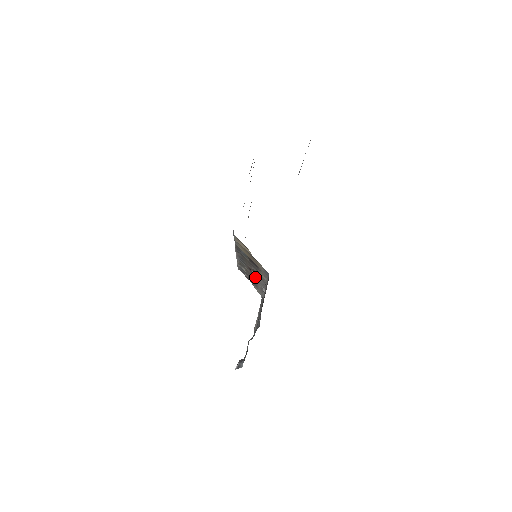
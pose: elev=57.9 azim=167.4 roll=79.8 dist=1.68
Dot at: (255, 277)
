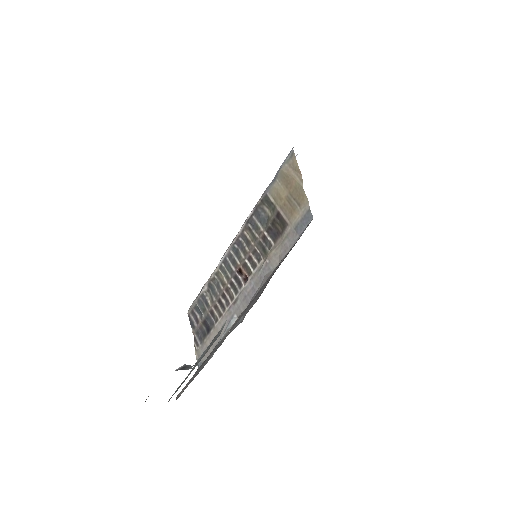
Dot at: (232, 296)
